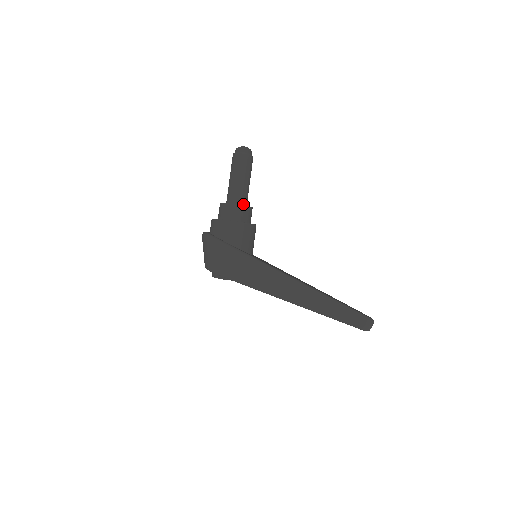
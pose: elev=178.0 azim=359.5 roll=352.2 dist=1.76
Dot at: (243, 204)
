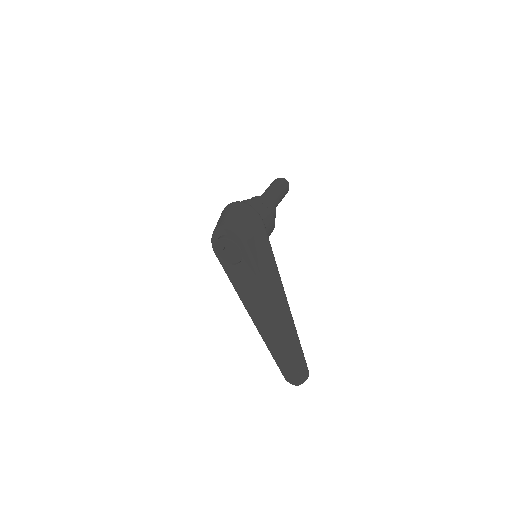
Dot at: occluded
